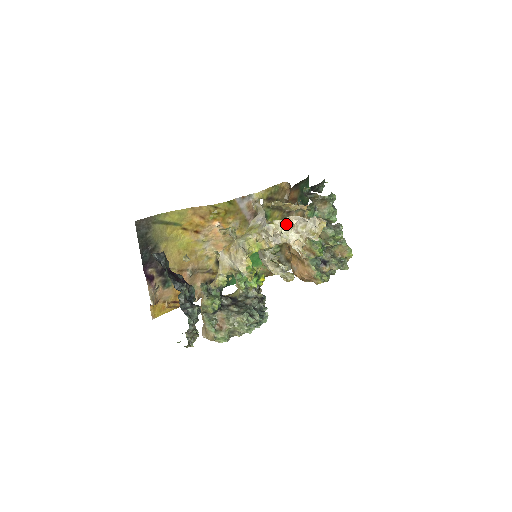
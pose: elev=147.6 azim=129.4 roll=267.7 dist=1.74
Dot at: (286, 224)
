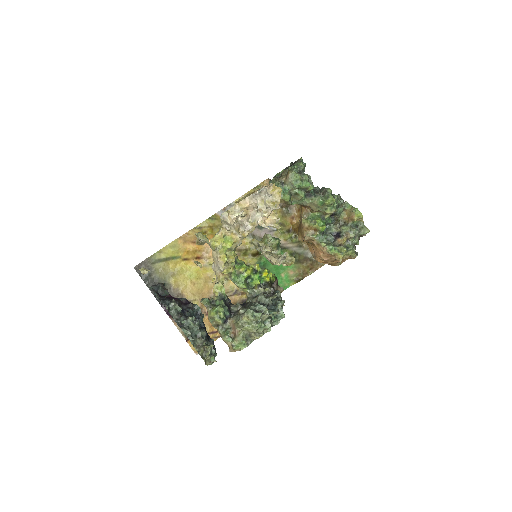
Dot at: (243, 207)
